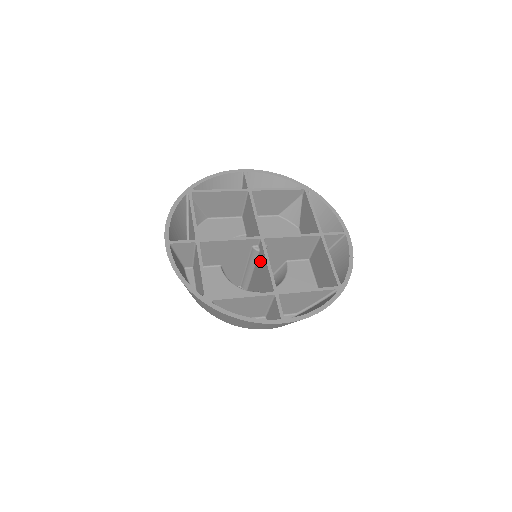
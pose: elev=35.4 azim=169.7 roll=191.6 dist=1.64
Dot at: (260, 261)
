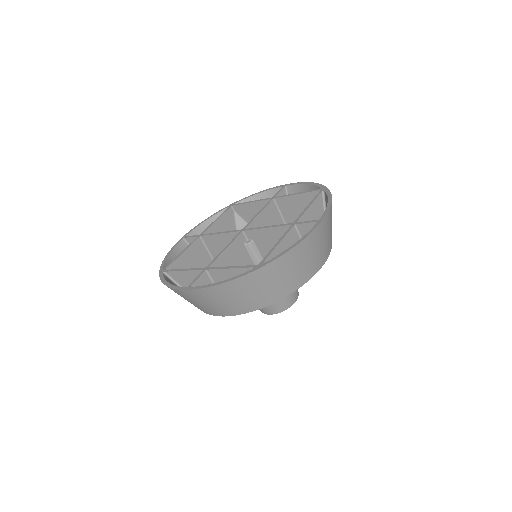
Dot at: (240, 254)
